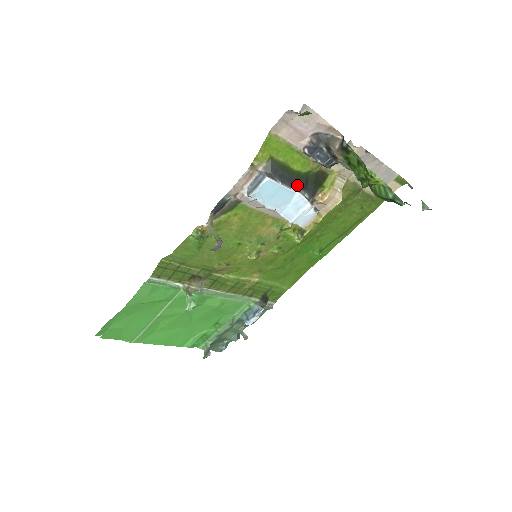
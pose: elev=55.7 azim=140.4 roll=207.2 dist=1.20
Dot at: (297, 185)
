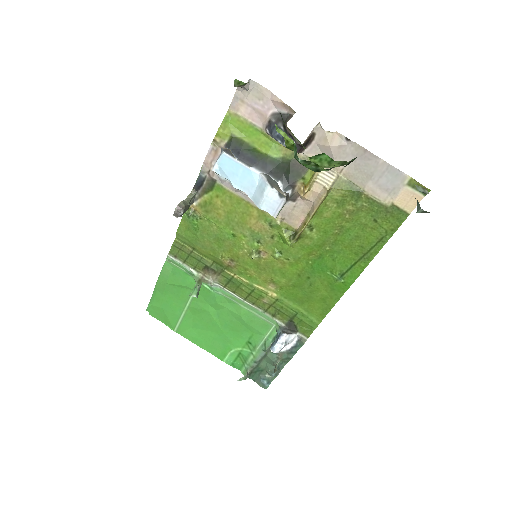
Dot at: (262, 167)
